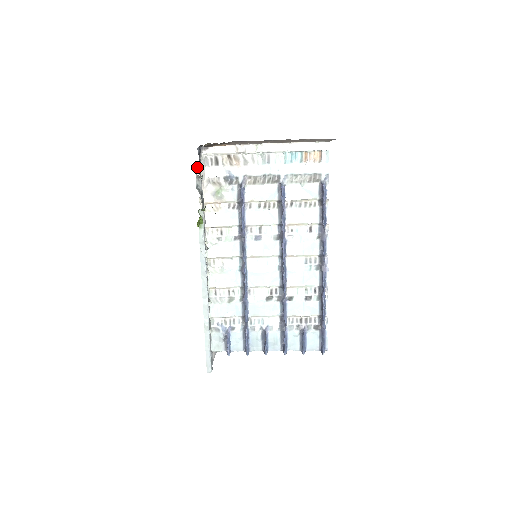
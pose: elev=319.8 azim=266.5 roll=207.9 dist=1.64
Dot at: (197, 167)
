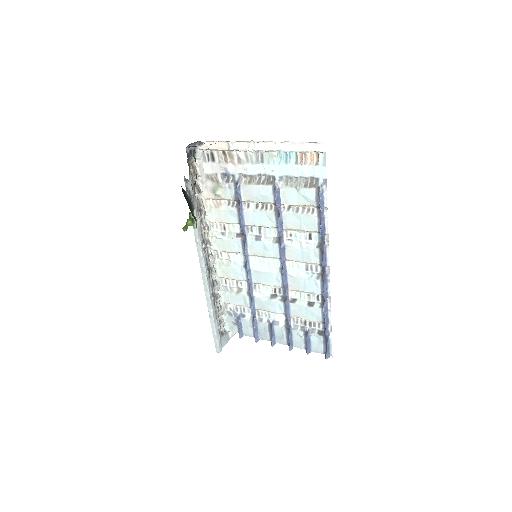
Dot at: (195, 163)
